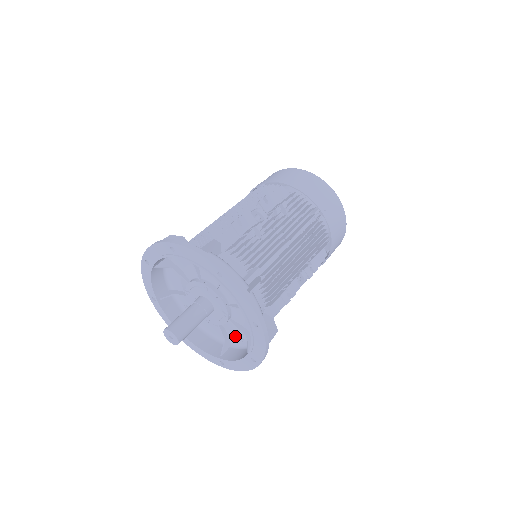
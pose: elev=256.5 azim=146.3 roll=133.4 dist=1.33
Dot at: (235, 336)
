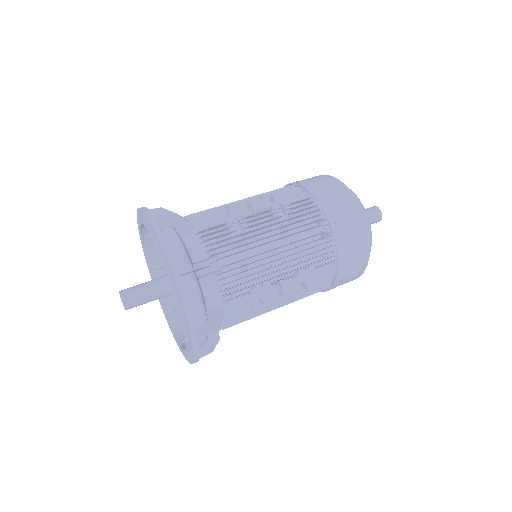
Dot at: occluded
